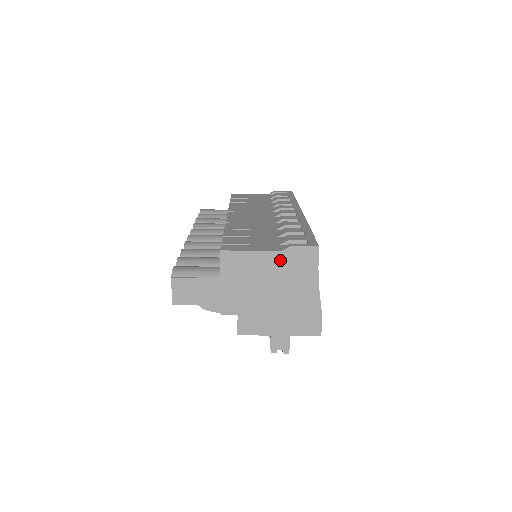
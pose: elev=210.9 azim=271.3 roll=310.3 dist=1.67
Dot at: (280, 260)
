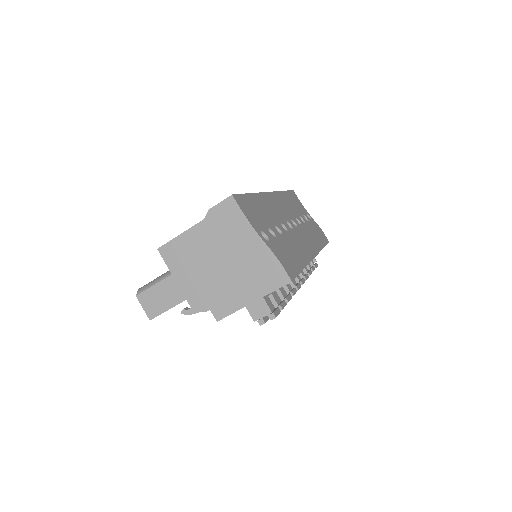
Dot at: (208, 228)
